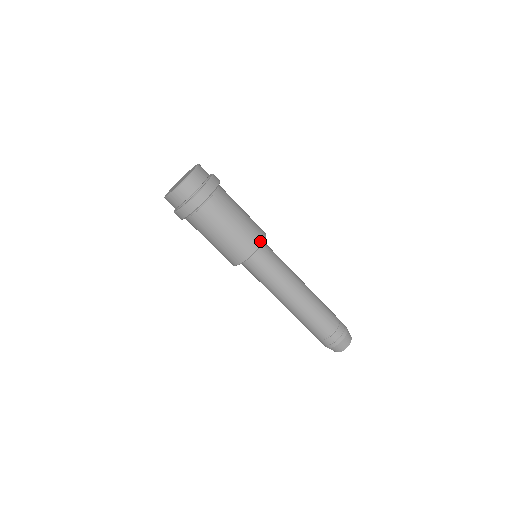
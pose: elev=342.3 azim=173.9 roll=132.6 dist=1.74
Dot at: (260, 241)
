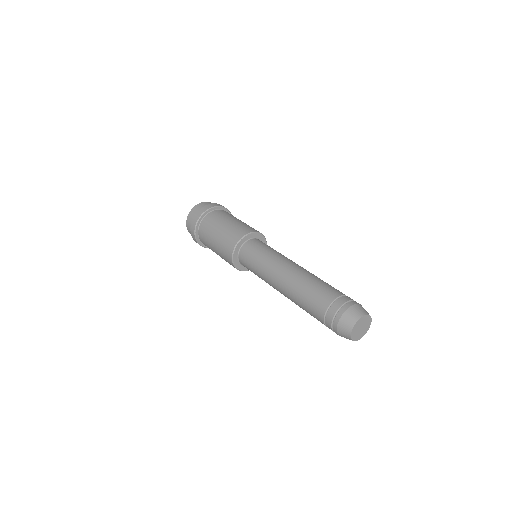
Dot at: (249, 231)
